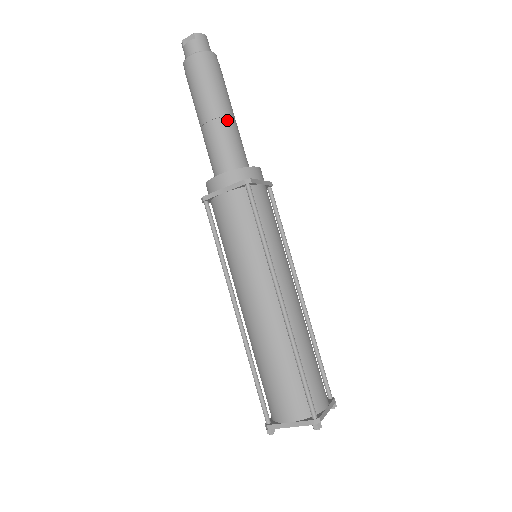
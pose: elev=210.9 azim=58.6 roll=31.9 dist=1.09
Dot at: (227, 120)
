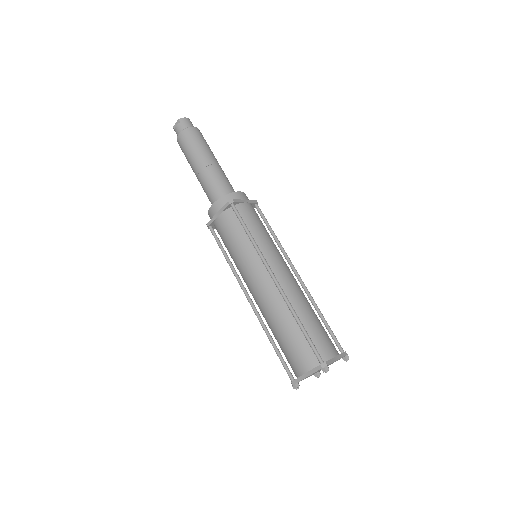
Dot at: (212, 167)
